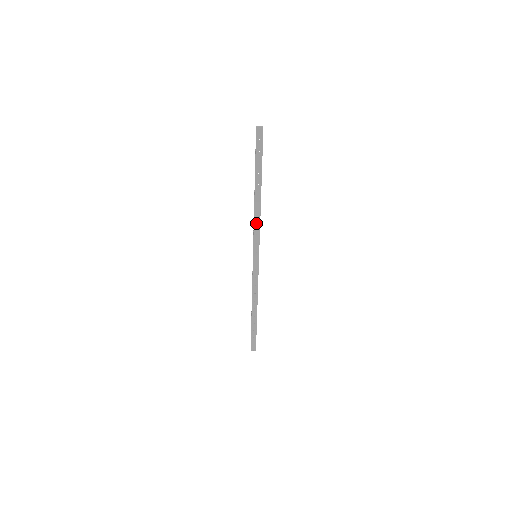
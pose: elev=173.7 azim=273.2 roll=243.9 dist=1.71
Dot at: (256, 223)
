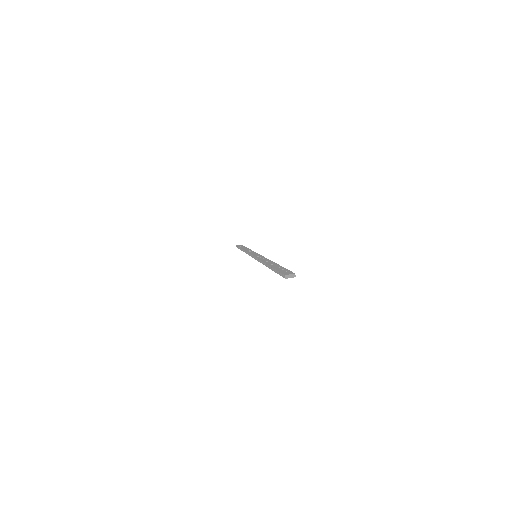
Dot at: occluded
